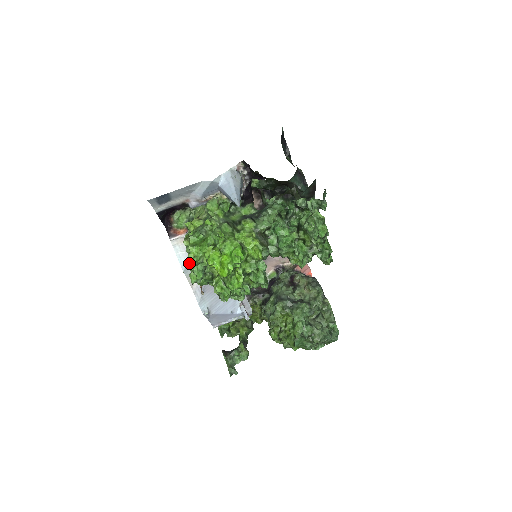
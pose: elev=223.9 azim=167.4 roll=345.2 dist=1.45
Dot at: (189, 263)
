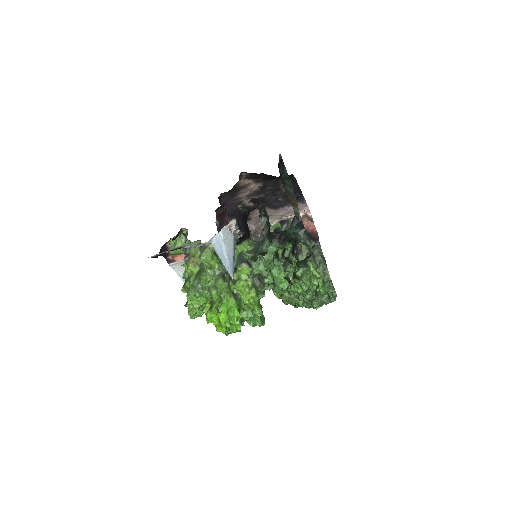
Dot at: (189, 315)
